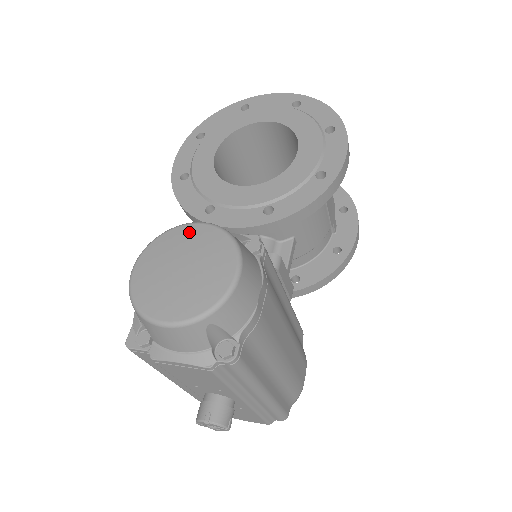
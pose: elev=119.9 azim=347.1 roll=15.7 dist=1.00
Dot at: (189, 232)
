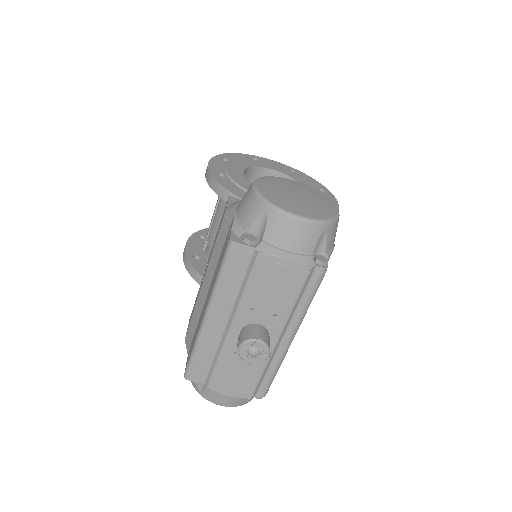
Dot at: (290, 182)
